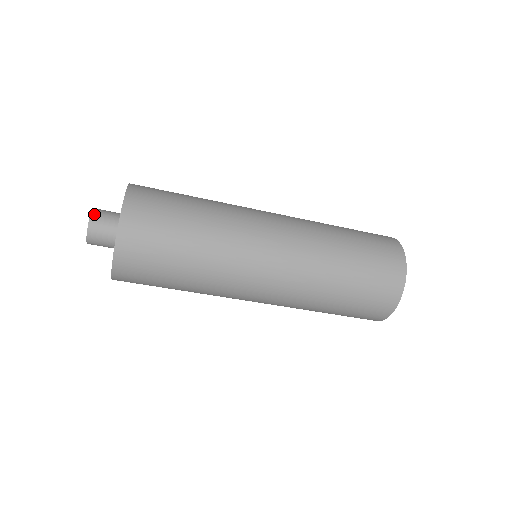
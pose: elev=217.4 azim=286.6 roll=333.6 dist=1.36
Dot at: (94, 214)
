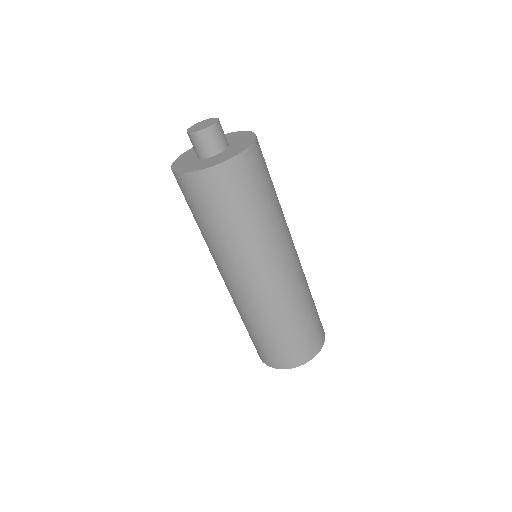
Dot at: occluded
